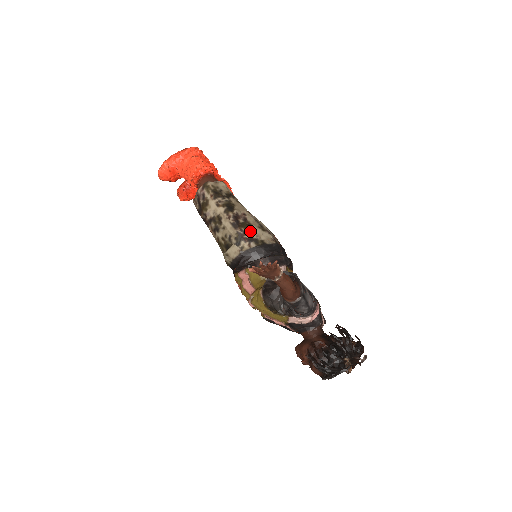
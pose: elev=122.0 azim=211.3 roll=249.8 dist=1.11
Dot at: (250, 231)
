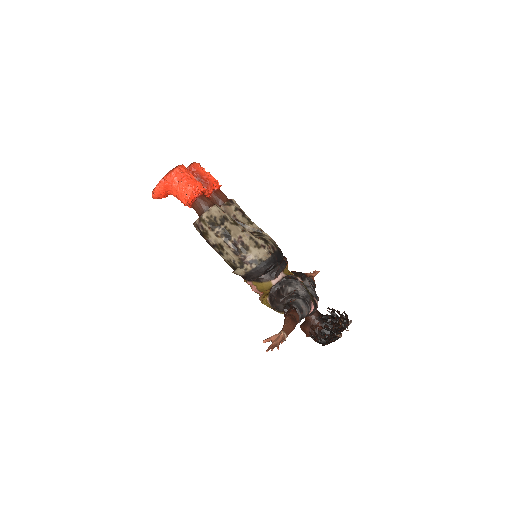
Dot at: (249, 254)
